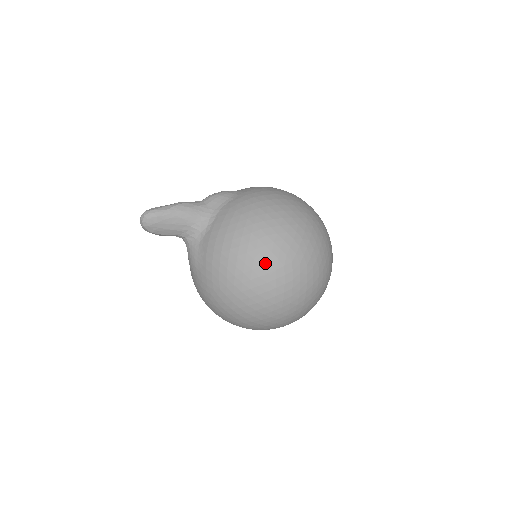
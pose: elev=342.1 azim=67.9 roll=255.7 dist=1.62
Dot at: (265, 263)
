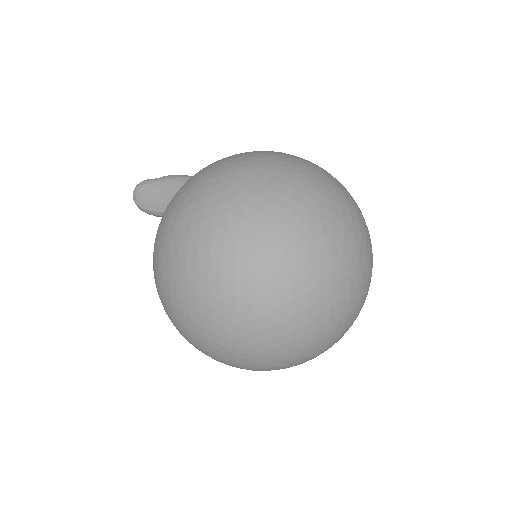
Dot at: (196, 200)
